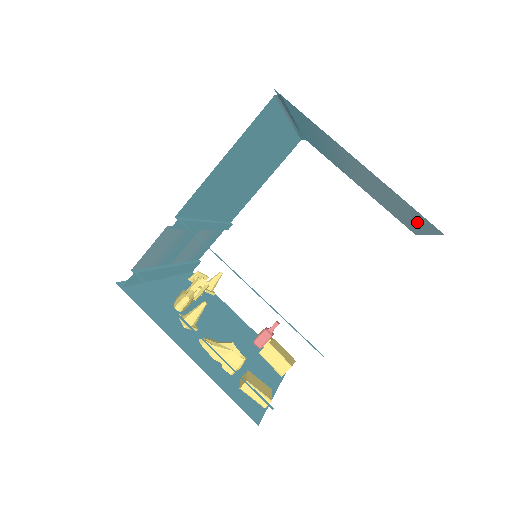
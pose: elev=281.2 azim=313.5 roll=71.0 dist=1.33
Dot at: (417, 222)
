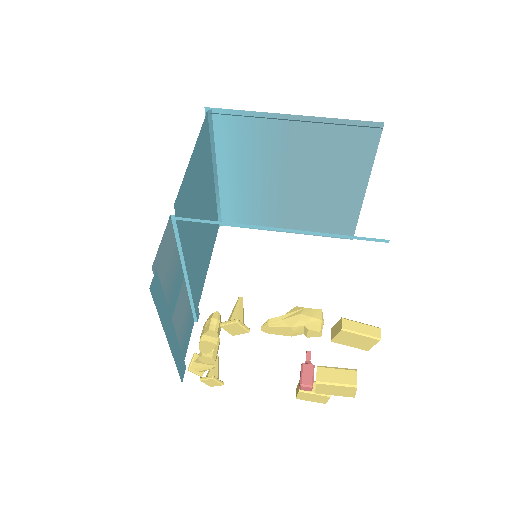
Dot at: (355, 169)
